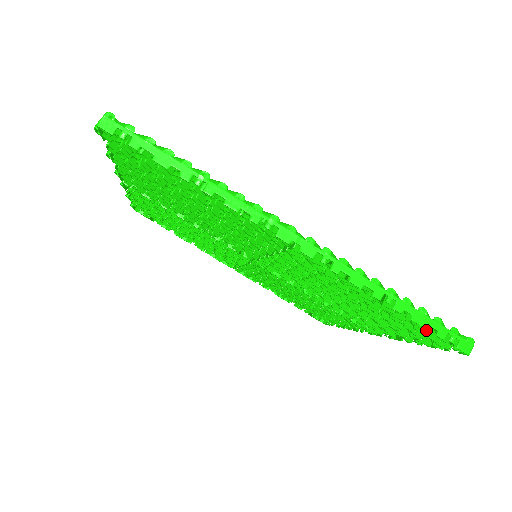
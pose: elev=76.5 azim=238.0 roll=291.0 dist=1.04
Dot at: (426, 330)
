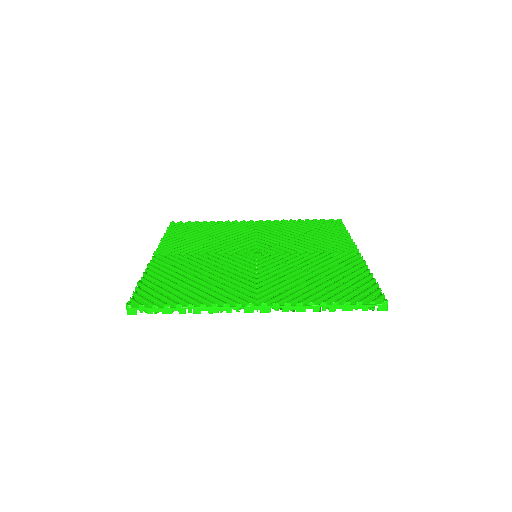
Dot at: (355, 309)
